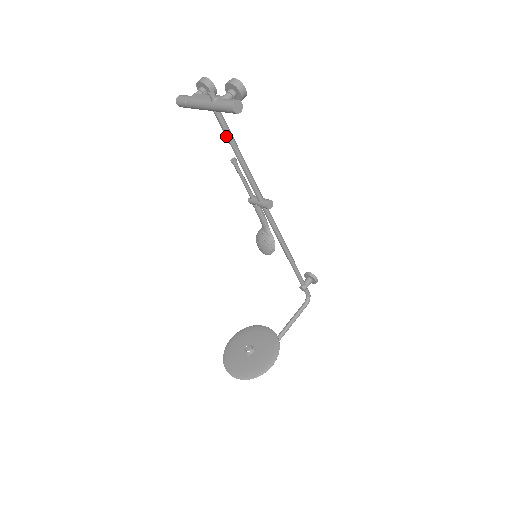
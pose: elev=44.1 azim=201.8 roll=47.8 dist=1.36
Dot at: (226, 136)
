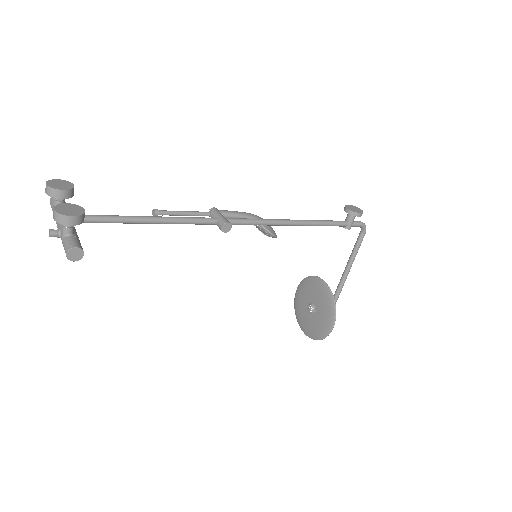
Dot at: occluded
